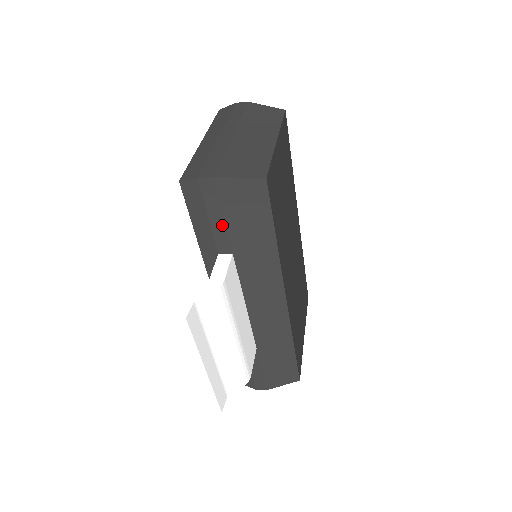
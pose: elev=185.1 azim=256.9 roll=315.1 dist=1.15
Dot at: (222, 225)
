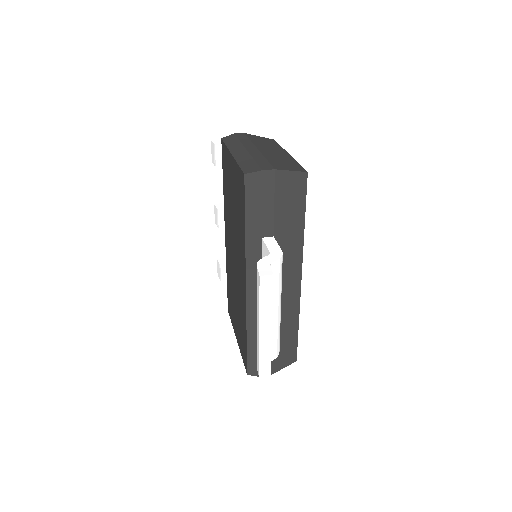
Dot at: (271, 211)
